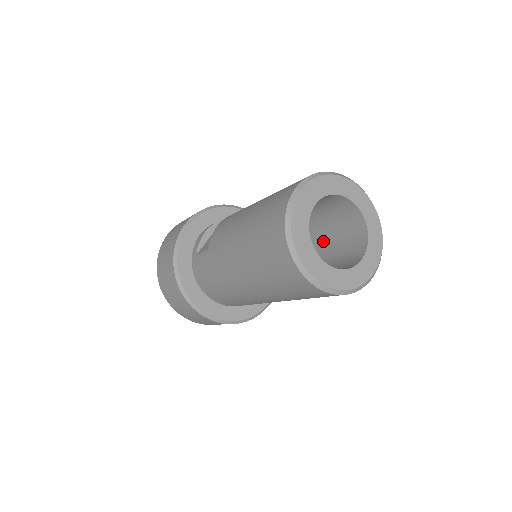
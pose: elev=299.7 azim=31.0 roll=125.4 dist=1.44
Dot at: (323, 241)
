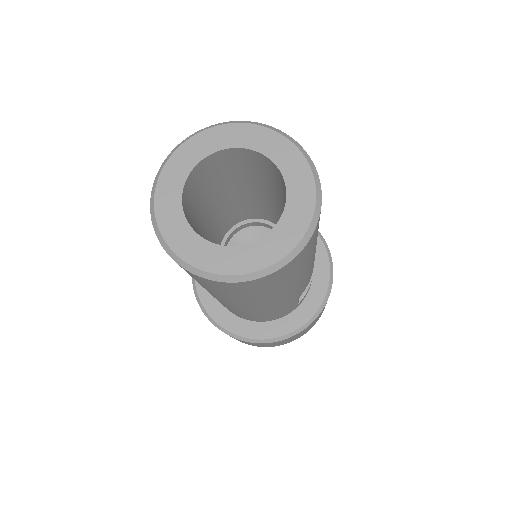
Dot at: (280, 204)
